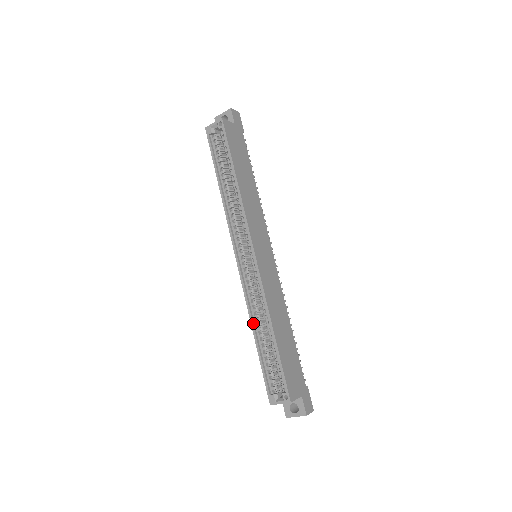
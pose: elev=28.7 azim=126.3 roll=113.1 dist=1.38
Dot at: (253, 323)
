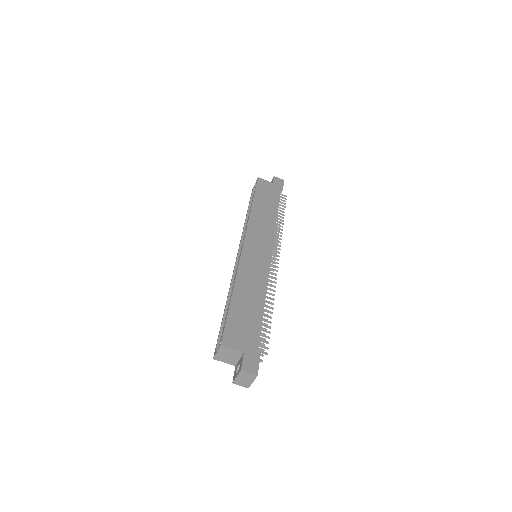
Dot at: (228, 296)
